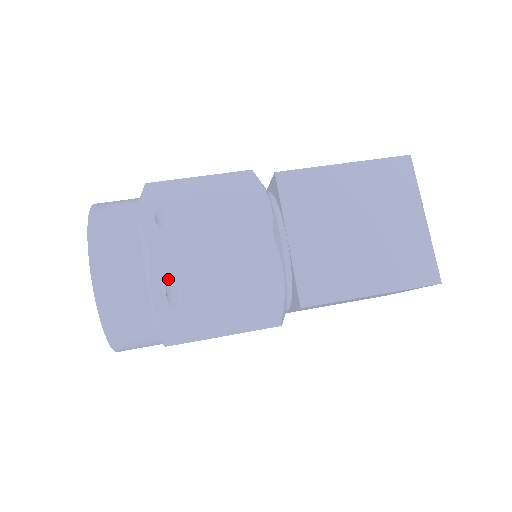
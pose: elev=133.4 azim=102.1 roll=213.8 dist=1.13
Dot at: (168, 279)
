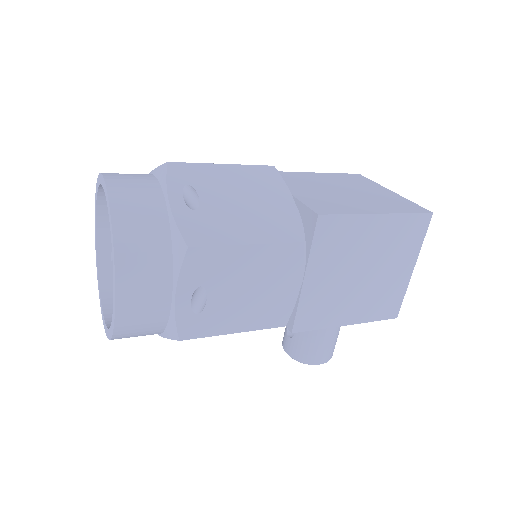
Dot at: (184, 184)
